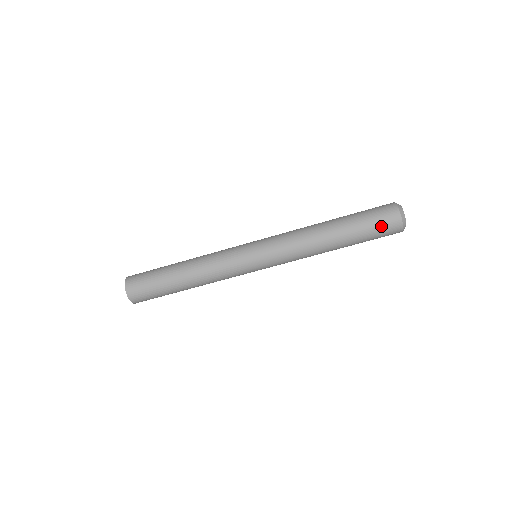
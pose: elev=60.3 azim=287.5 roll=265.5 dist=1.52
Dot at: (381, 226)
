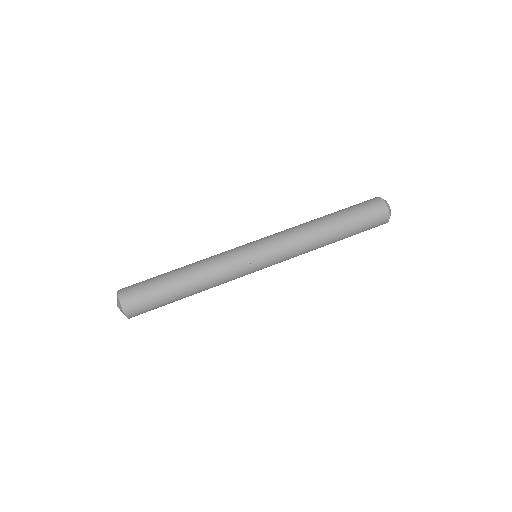
Dot at: (364, 203)
